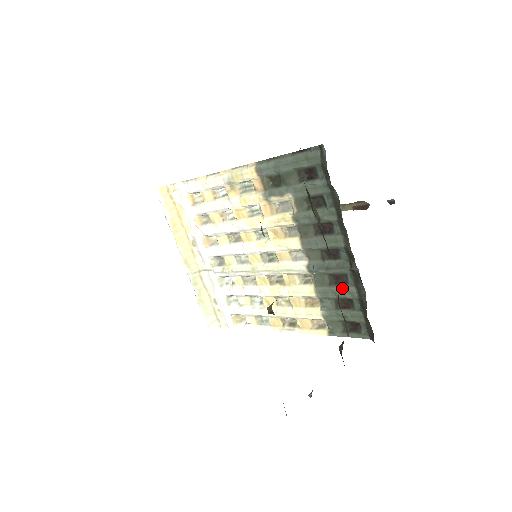
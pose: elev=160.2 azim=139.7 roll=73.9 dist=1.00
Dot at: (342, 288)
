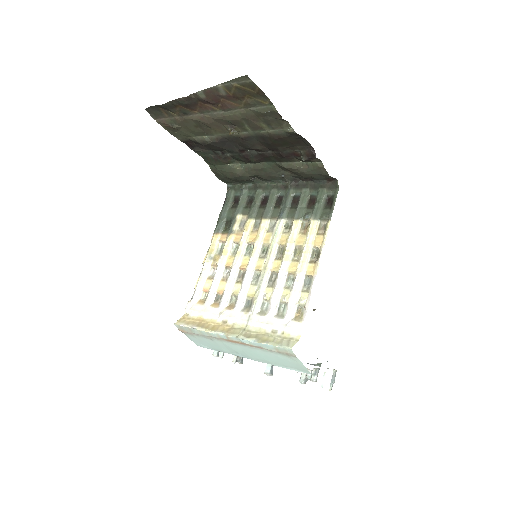
Dot at: (300, 199)
